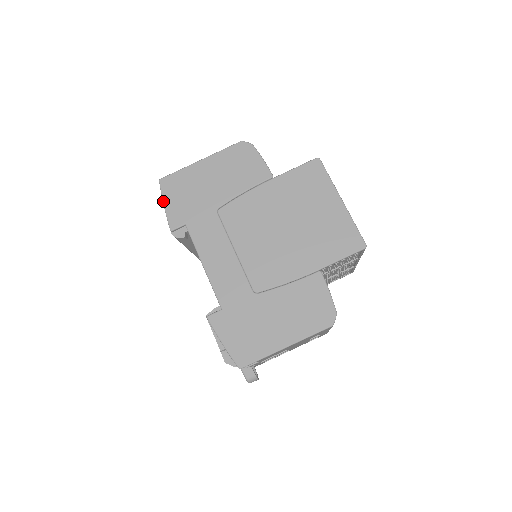
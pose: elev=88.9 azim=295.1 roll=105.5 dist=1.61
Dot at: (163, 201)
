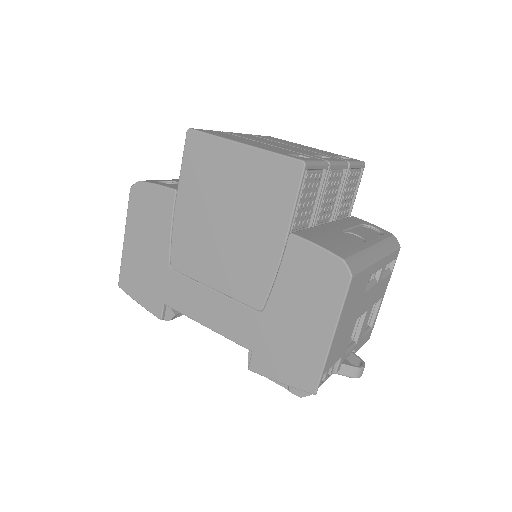
Dot at: occluded
